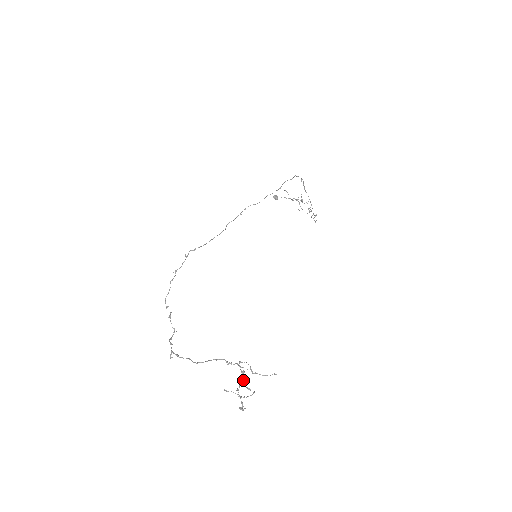
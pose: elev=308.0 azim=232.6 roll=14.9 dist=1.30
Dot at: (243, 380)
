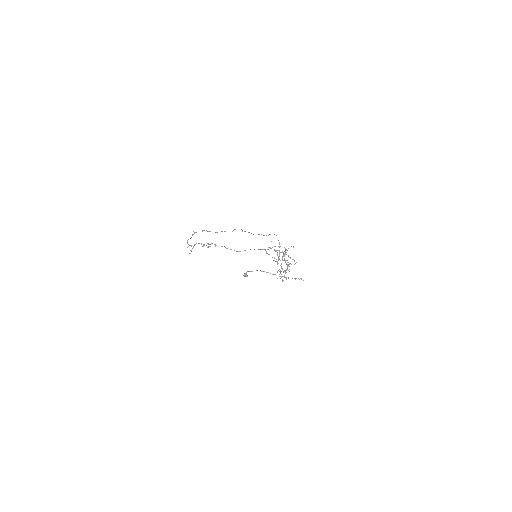
Dot at: (284, 258)
